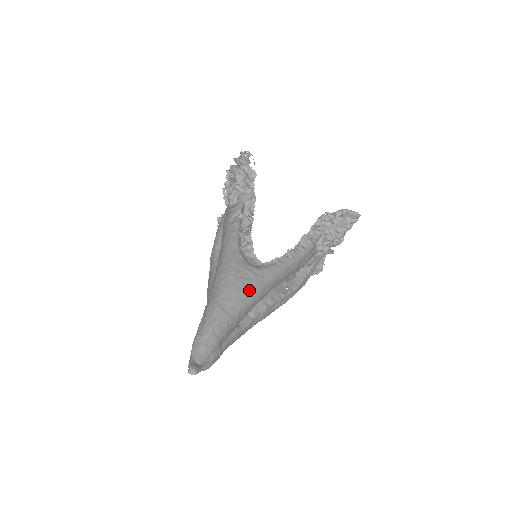
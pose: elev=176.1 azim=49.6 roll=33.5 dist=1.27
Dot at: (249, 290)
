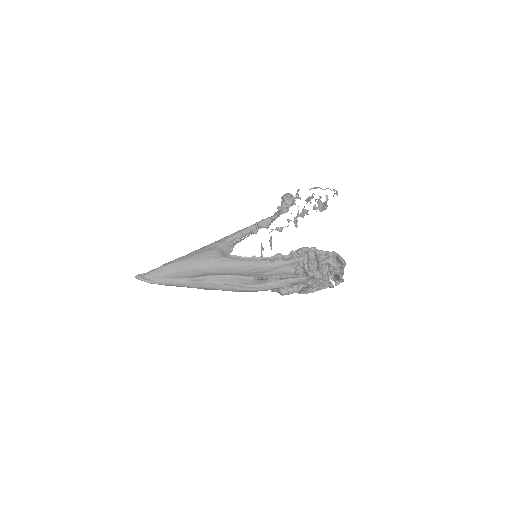
Dot at: (200, 261)
